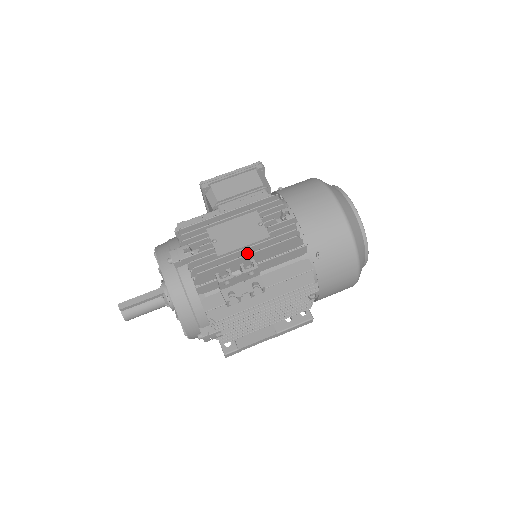
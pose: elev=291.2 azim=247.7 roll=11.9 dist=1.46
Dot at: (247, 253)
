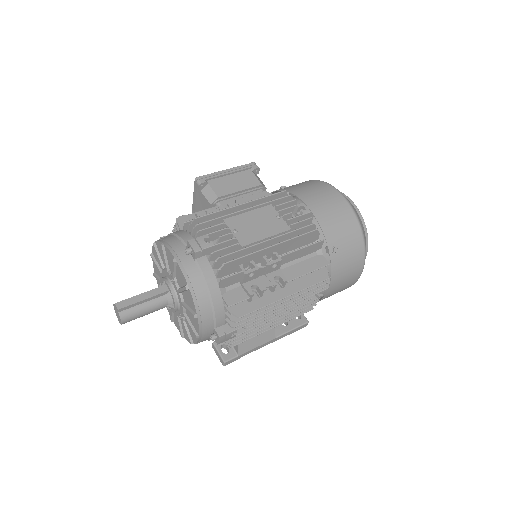
Dot at: (268, 245)
